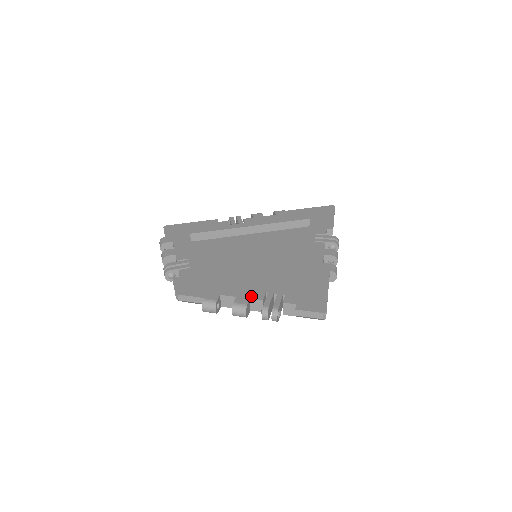
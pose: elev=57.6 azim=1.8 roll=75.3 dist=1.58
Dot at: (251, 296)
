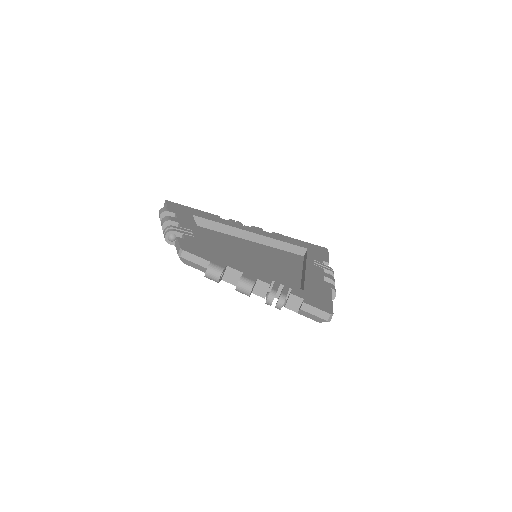
Dot at: (259, 277)
